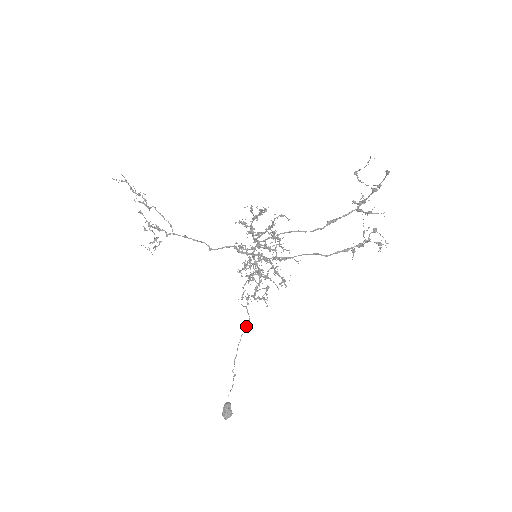
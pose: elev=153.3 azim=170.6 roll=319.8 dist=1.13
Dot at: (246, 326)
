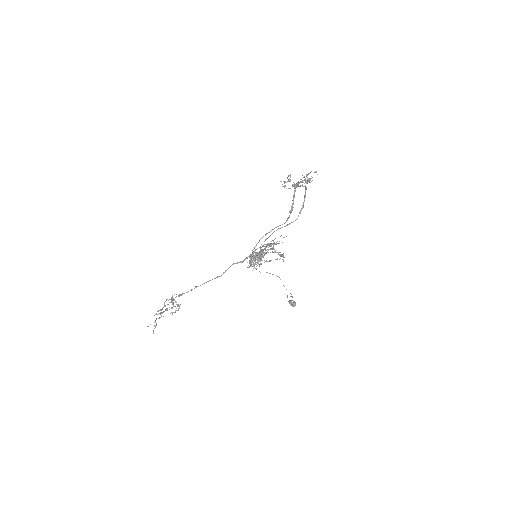
Dot at: occluded
